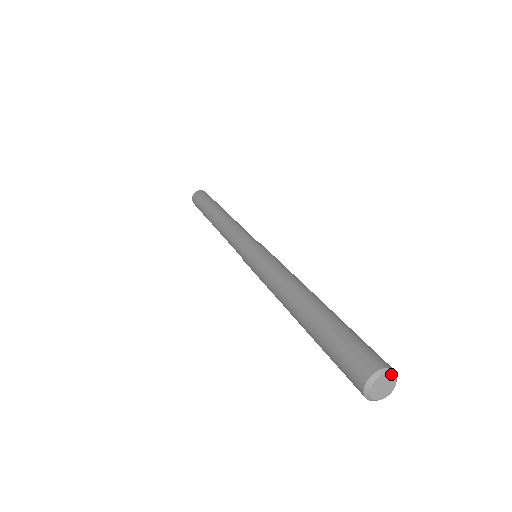
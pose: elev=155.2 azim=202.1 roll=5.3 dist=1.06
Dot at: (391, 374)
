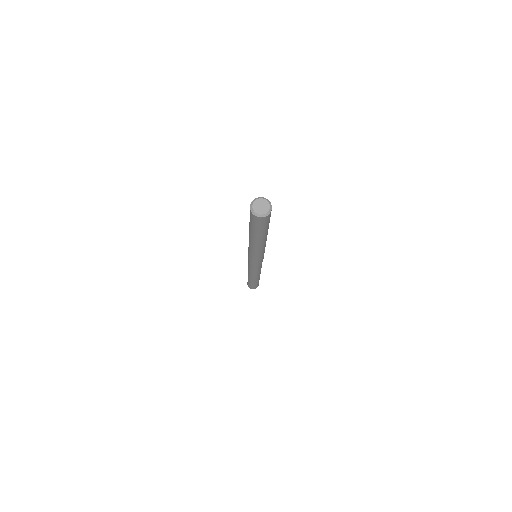
Dot at: (262, 199)
